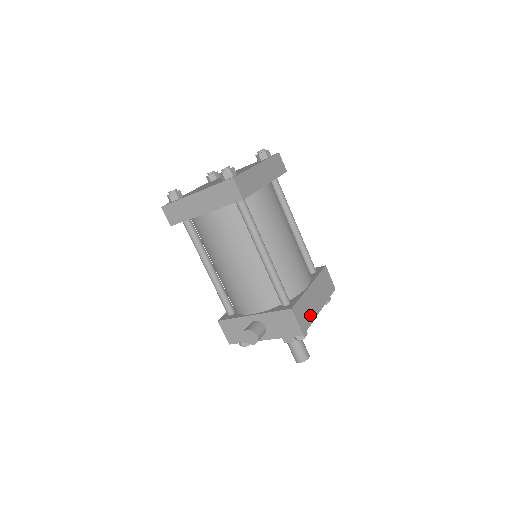
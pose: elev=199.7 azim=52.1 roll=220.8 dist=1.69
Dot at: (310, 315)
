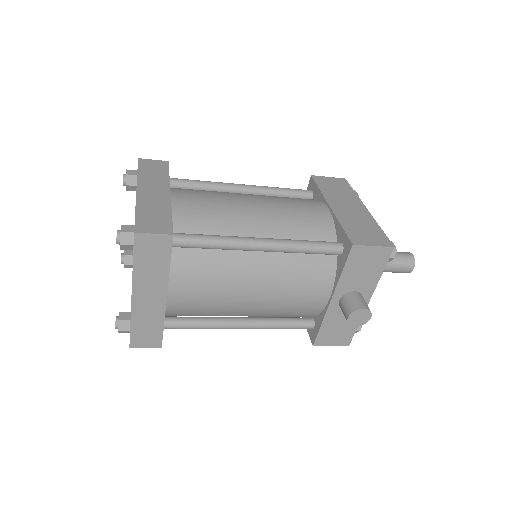
Dot at: (369, 225)
